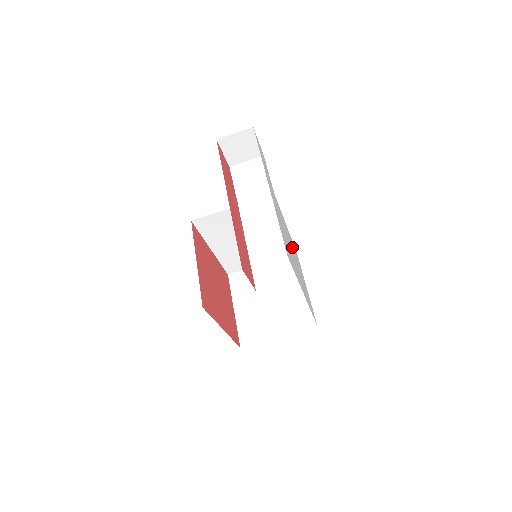
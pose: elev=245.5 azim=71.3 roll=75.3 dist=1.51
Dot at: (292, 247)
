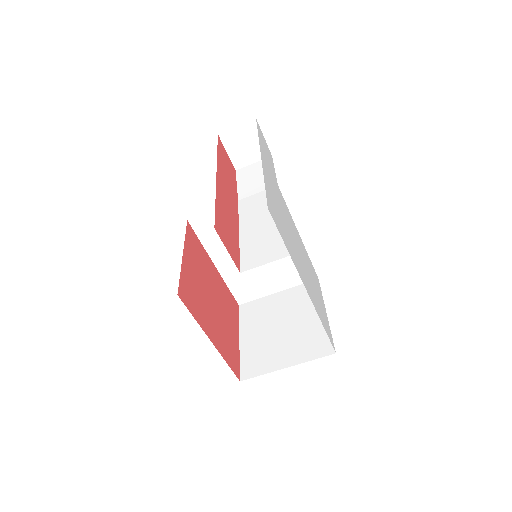
Dot at: (302, 252)
